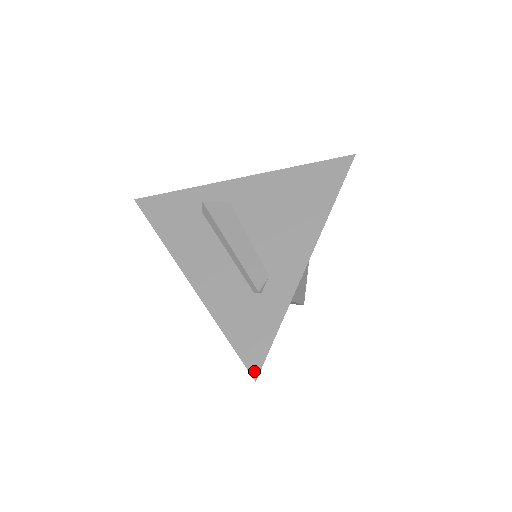
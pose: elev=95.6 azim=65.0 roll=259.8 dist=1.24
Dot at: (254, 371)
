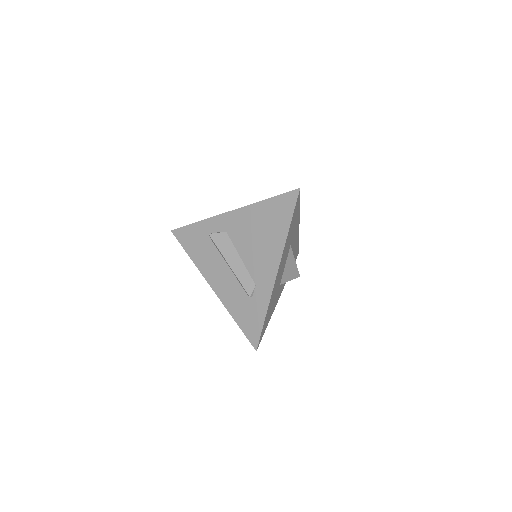
Dot at: (255, 345)
